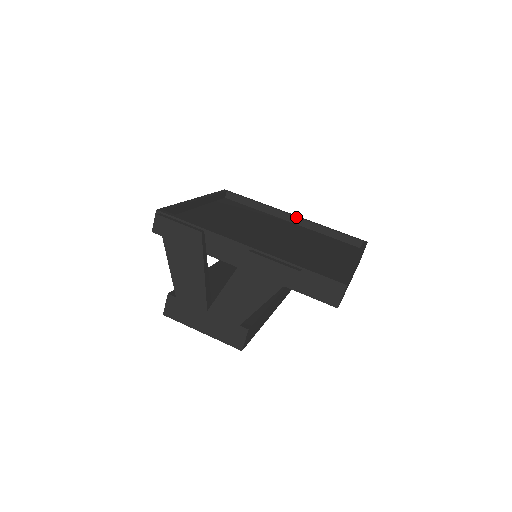
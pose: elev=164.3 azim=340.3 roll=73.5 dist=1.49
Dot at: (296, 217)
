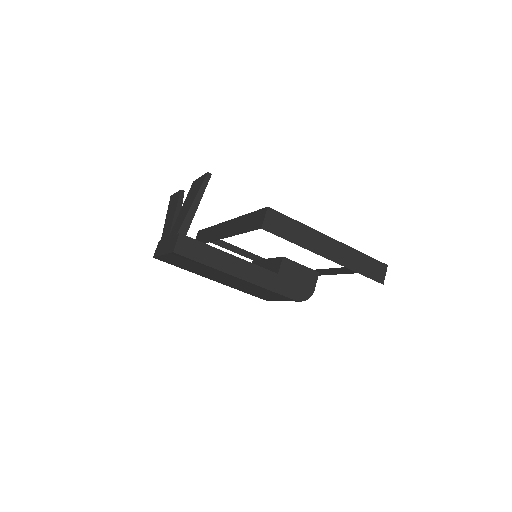
Dot at: (335, 269)
